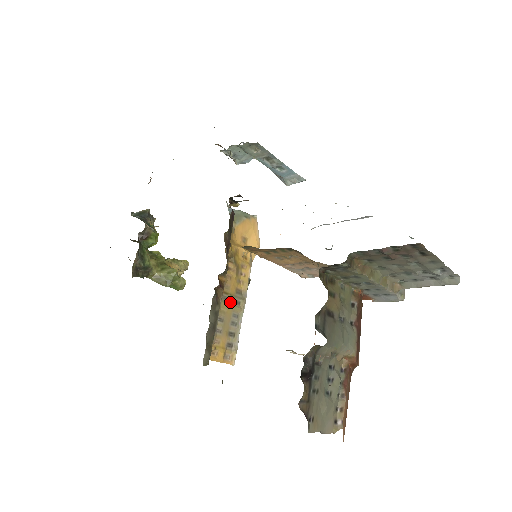
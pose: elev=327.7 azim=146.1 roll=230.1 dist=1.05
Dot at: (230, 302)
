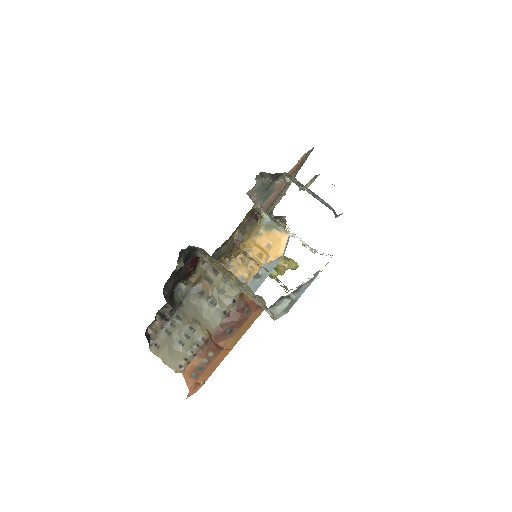
Dot at: occluded
